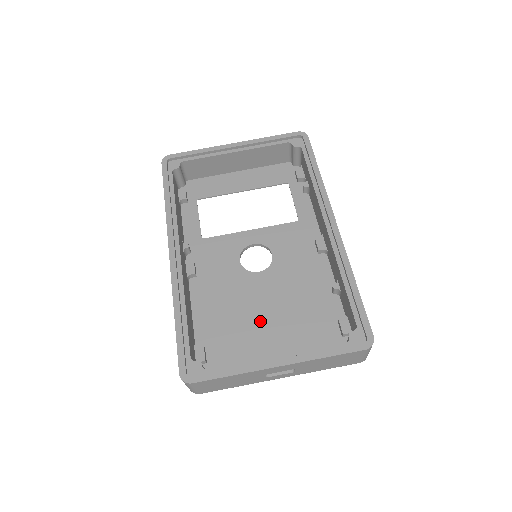
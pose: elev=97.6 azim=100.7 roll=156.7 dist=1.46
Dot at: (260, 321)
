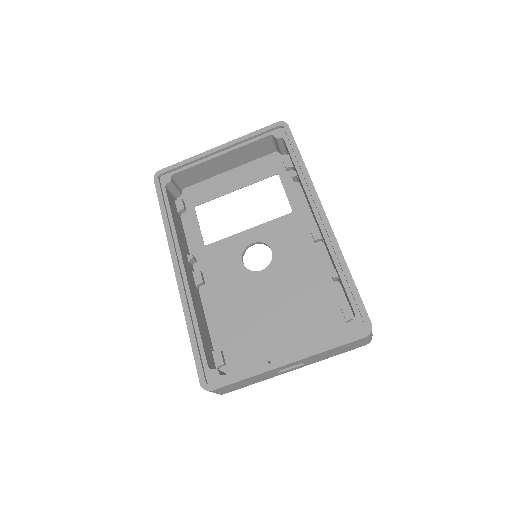
Dot at: (268, 318)
